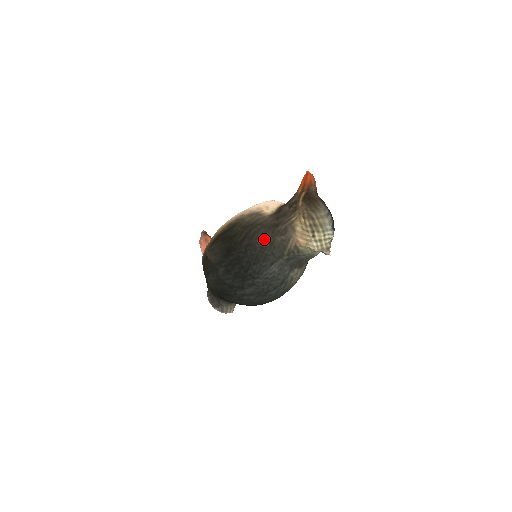
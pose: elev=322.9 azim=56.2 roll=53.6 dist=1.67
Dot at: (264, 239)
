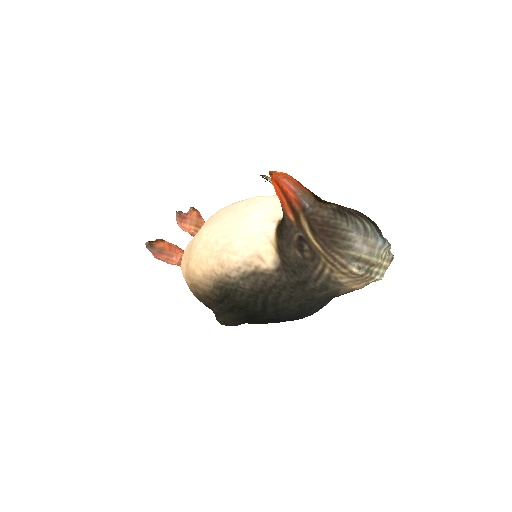
Dot at: (296, 300)
